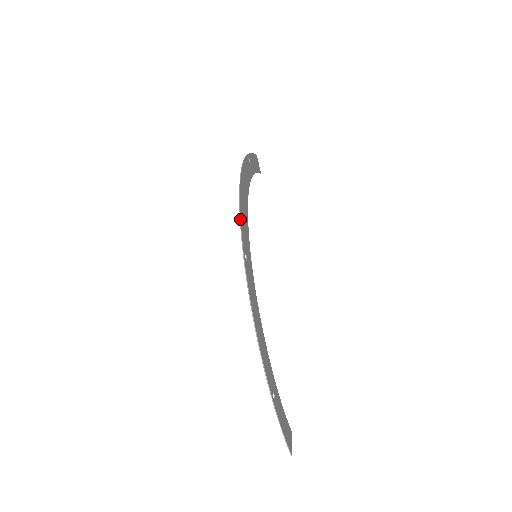
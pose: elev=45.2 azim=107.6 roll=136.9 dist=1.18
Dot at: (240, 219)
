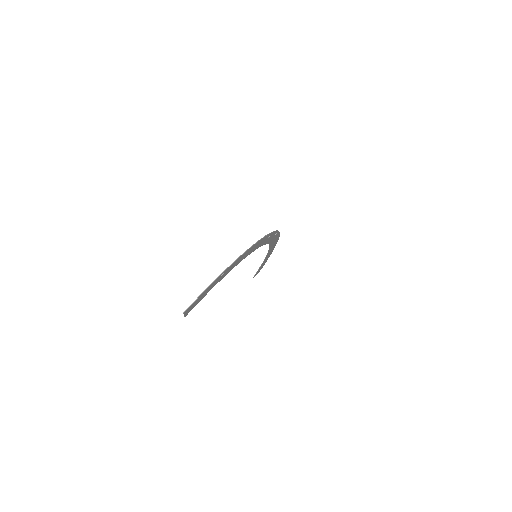
Dot at: occluded
